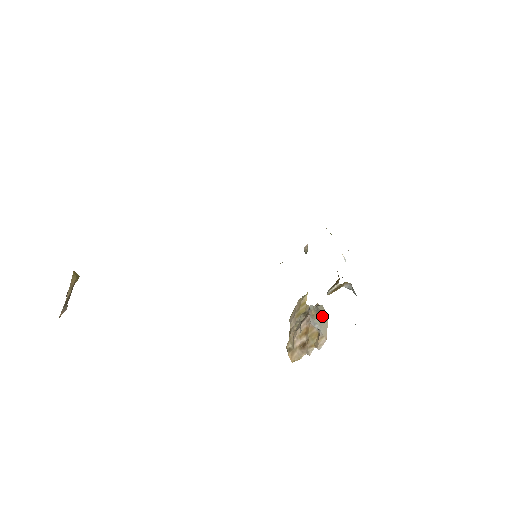
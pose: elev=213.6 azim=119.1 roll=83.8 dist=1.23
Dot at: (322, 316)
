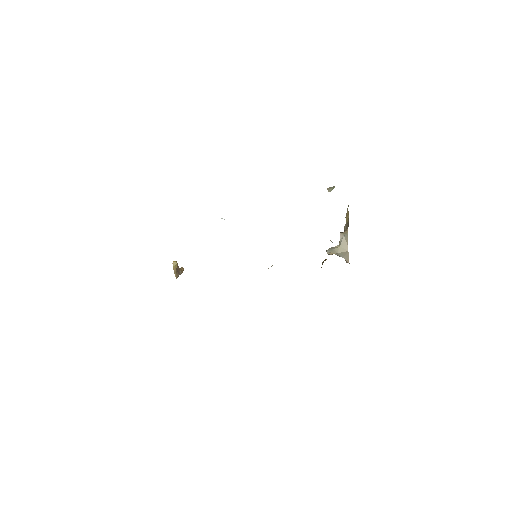
Dot at: (342, 251)
